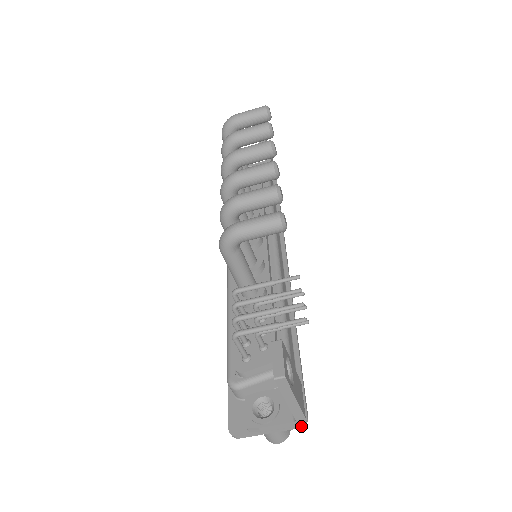
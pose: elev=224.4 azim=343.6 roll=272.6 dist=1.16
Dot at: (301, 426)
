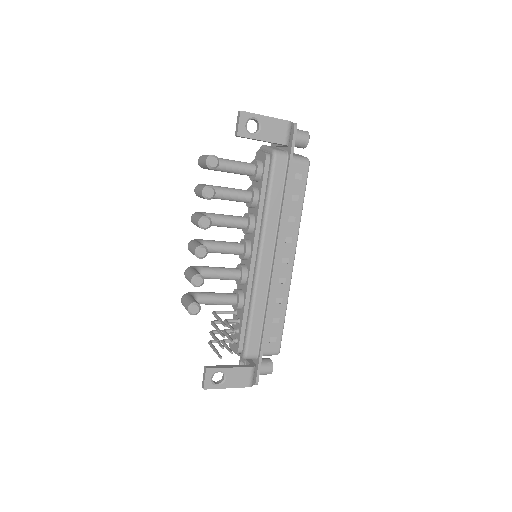
Dot at: occluded
